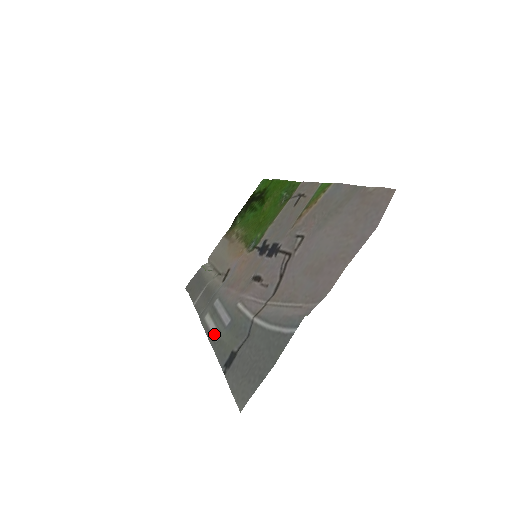
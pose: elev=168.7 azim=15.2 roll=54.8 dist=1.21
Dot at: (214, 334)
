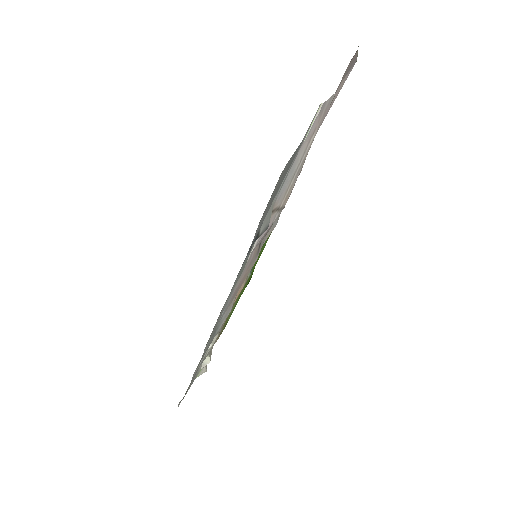
Dot at: occluded
